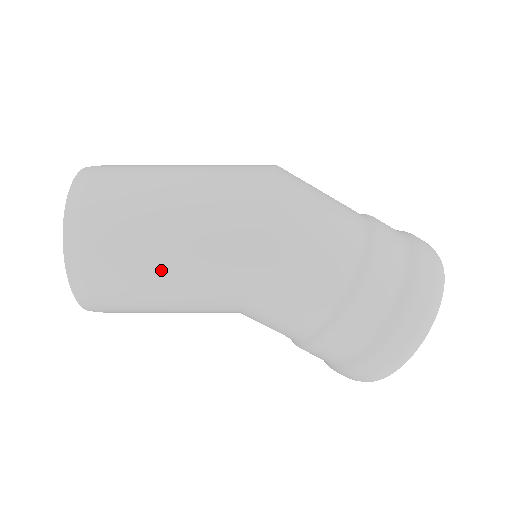
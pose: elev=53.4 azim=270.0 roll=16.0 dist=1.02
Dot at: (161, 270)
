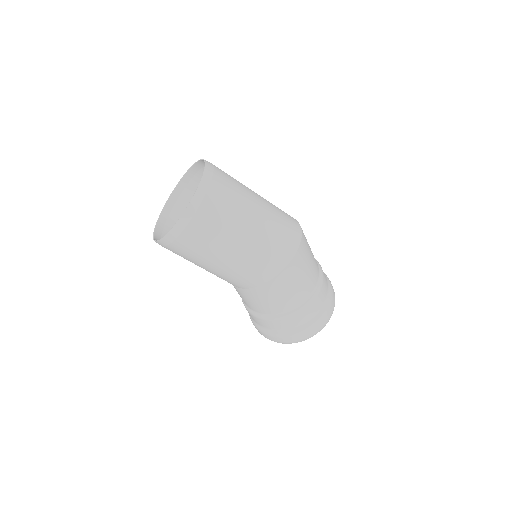
Dot at: (214, 262)
